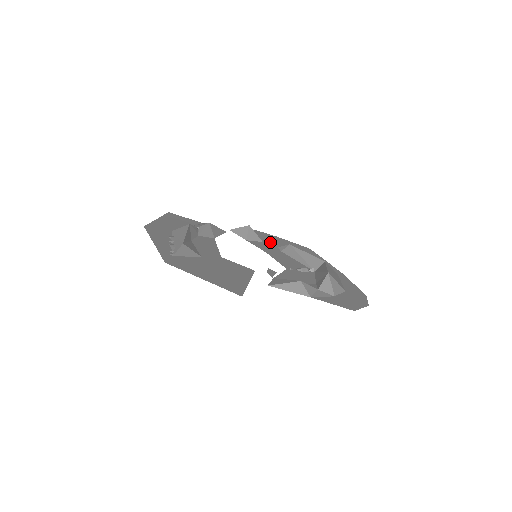
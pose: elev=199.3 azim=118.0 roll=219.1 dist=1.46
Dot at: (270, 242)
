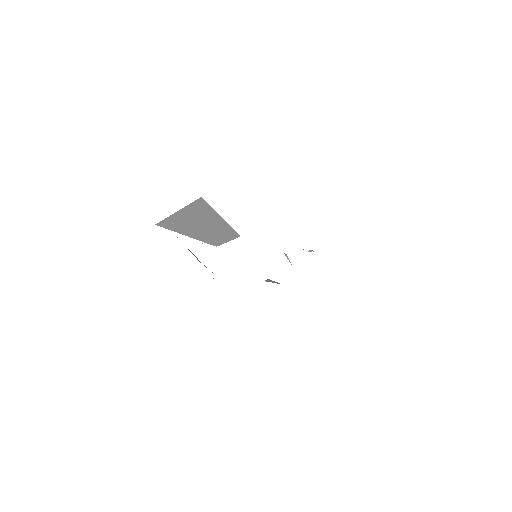
Dot at: occluded
